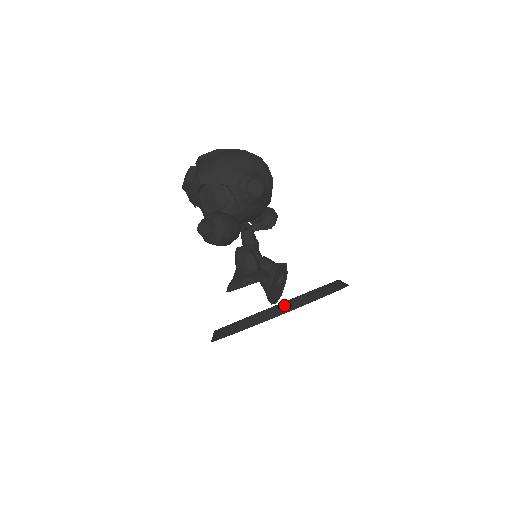
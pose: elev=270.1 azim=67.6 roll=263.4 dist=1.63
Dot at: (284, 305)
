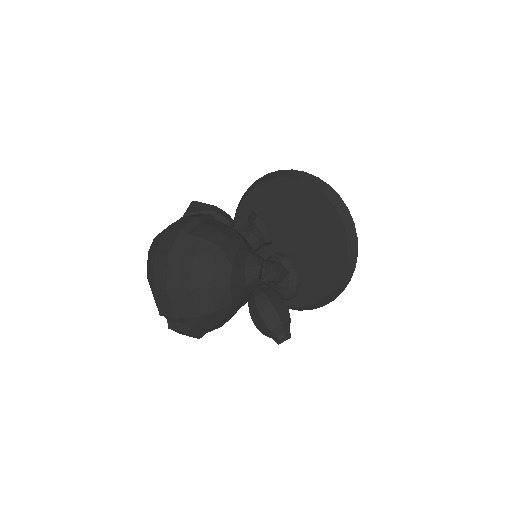
Dot at: (345, 275)
